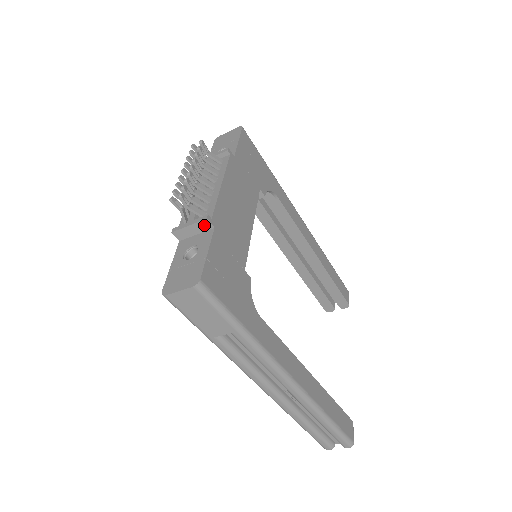
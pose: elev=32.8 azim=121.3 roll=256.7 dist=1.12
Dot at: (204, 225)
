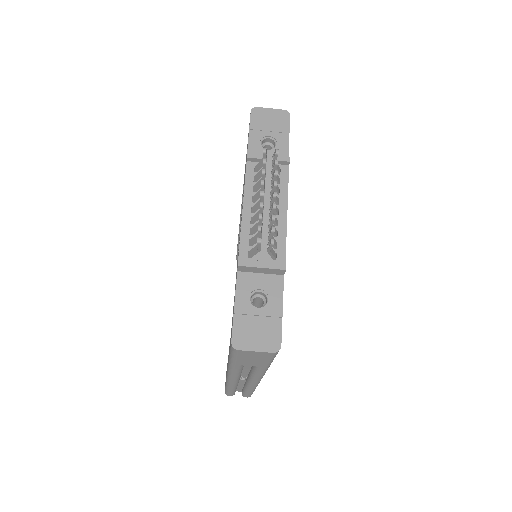
Dot at: (277, 271)
